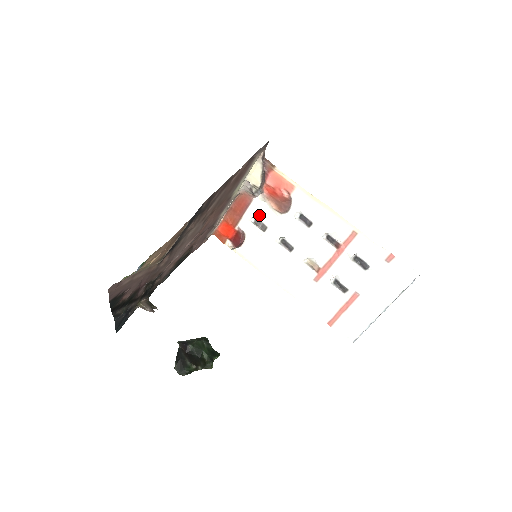
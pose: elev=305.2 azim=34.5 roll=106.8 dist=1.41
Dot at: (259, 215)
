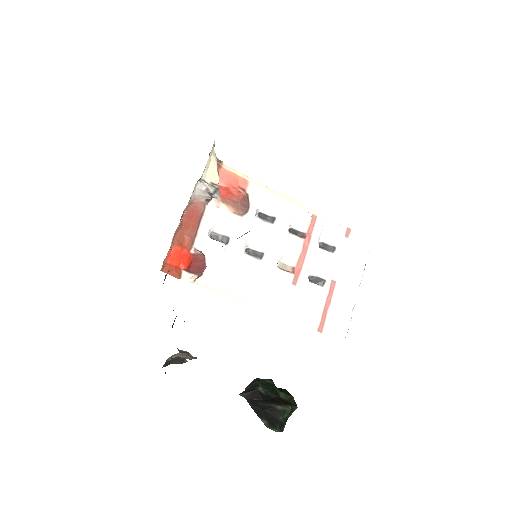
Dot at: (215, 226)
